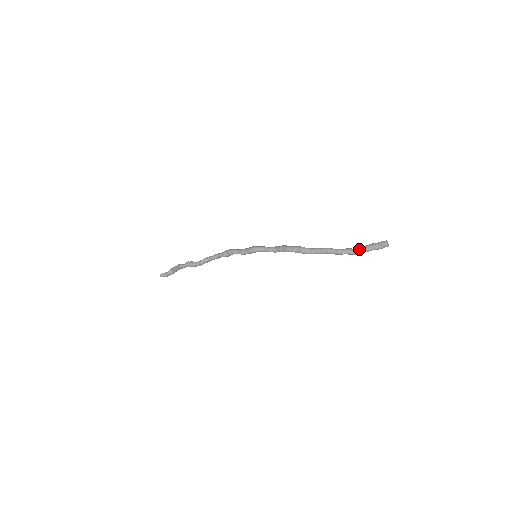
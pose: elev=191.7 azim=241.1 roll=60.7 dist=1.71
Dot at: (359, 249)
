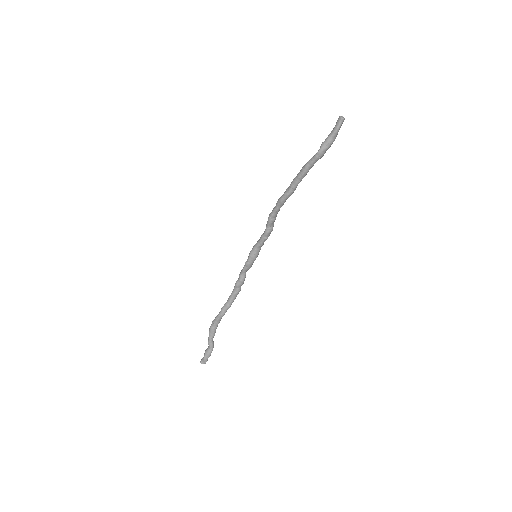
Dot at: (322, 151)
